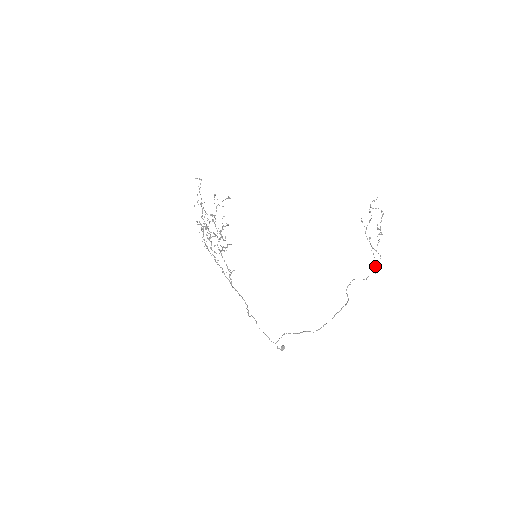
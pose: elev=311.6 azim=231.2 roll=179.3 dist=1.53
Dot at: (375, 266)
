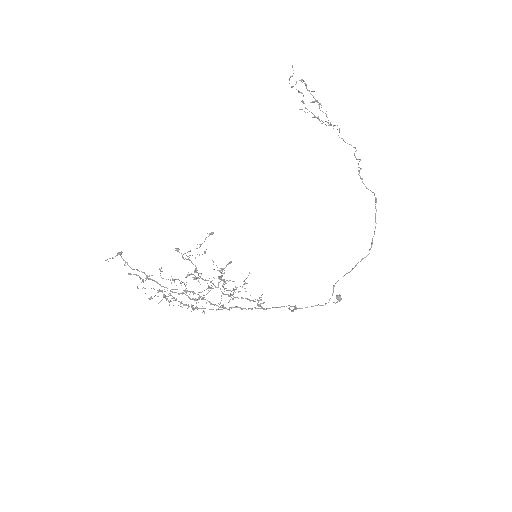
Dot at: (343, 140)
